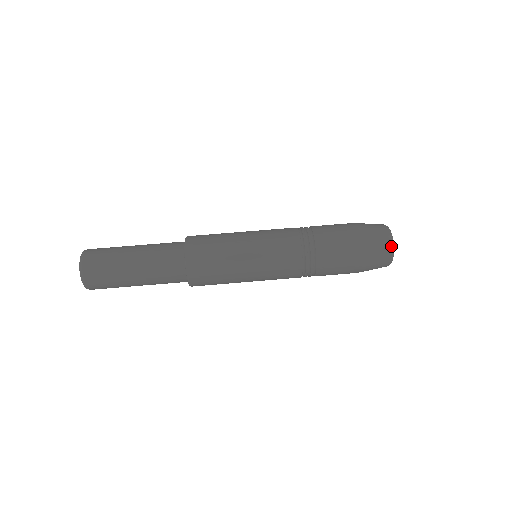
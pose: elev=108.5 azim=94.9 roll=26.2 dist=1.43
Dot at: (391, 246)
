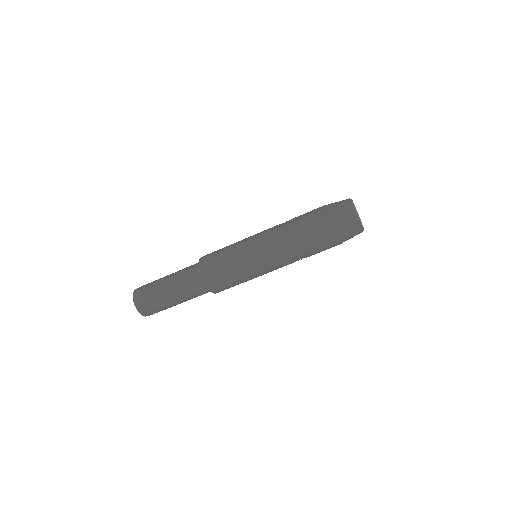
Dot at: (359, 225)
